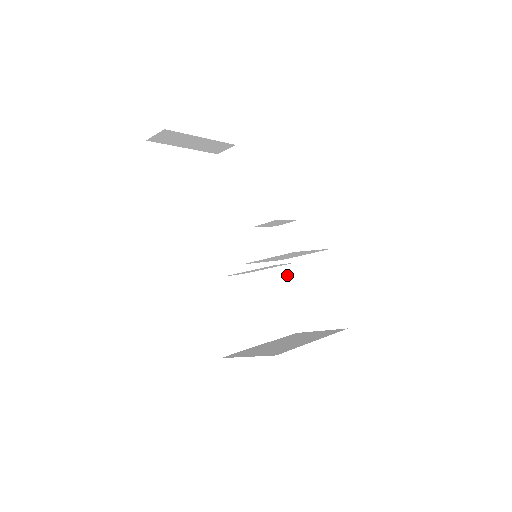
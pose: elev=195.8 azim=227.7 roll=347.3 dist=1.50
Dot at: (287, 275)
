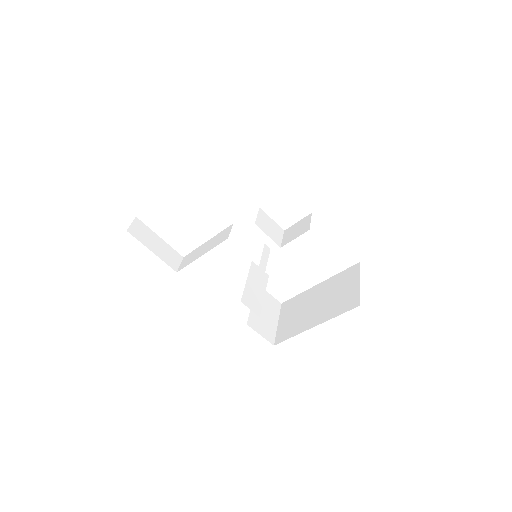
Dot at: occluded
